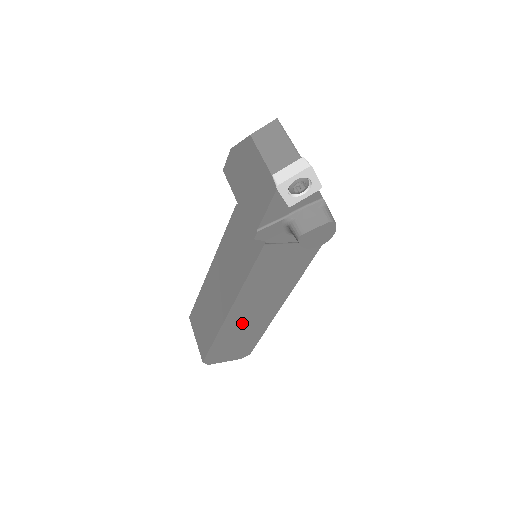
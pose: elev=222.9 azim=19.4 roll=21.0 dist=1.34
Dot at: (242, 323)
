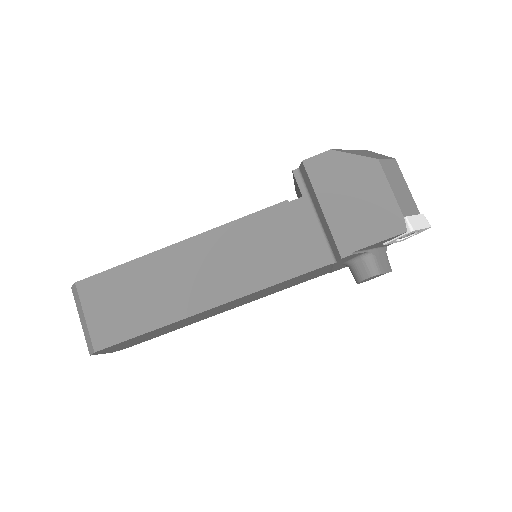
Dot at: (190, 319)
